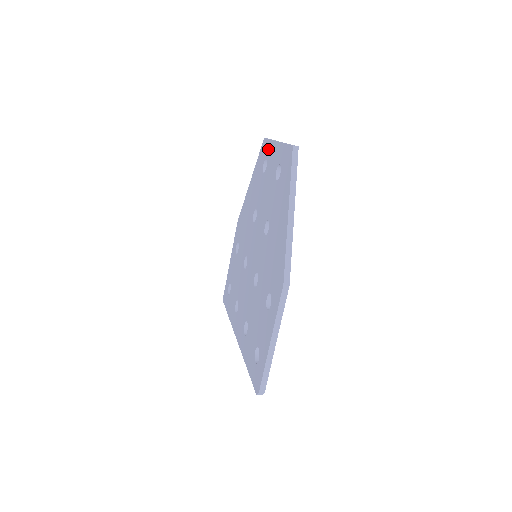
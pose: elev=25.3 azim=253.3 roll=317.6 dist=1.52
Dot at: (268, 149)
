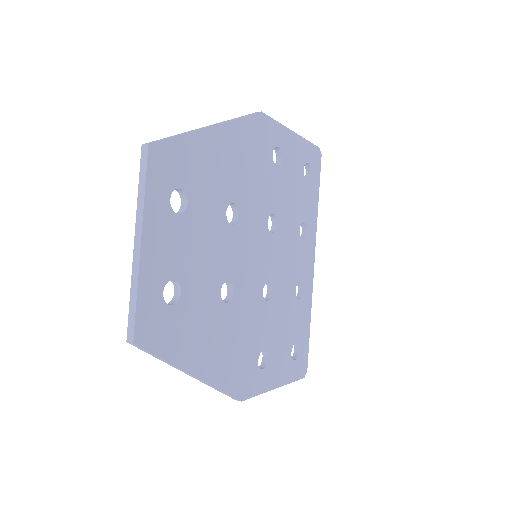
Dot at: occluded
